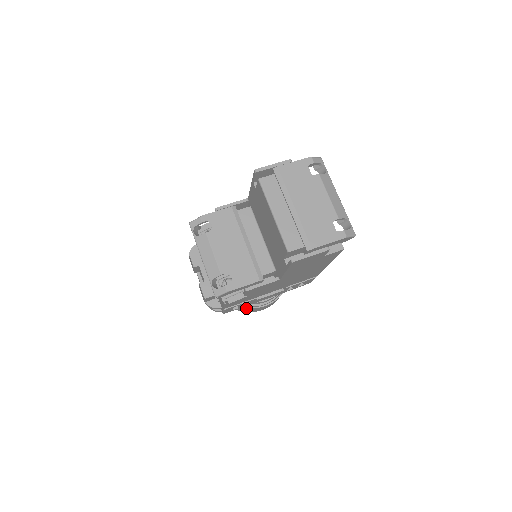
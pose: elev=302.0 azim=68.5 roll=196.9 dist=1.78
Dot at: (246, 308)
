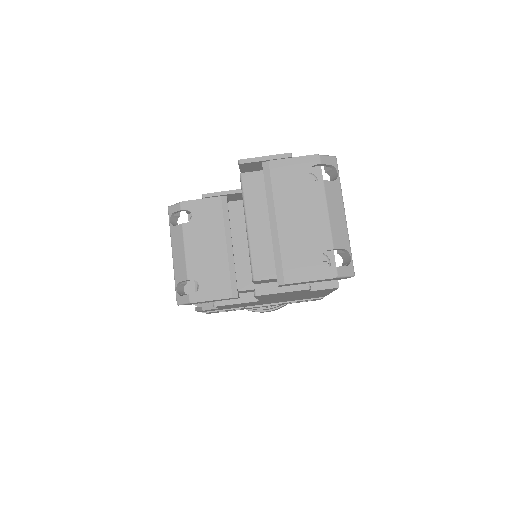
Dot at: occluded
